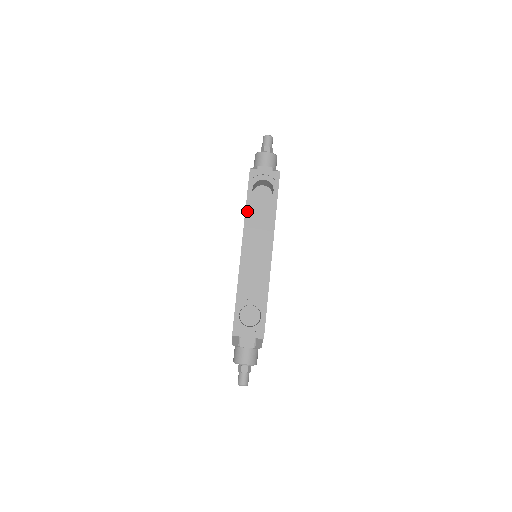
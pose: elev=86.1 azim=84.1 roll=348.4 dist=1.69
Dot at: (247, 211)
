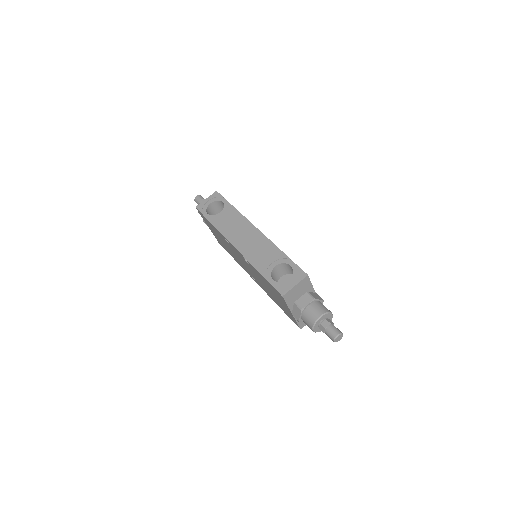
Dot at: (216, 226)
